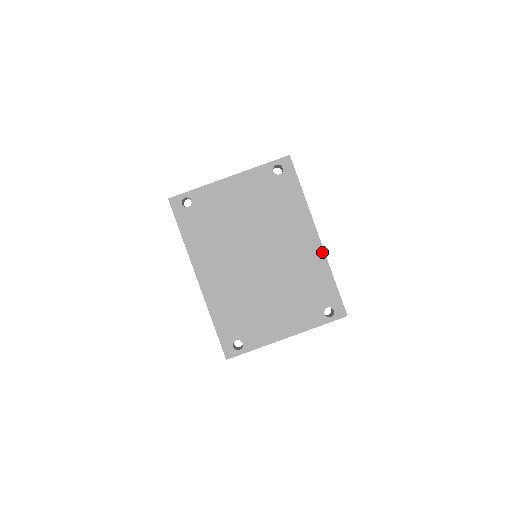
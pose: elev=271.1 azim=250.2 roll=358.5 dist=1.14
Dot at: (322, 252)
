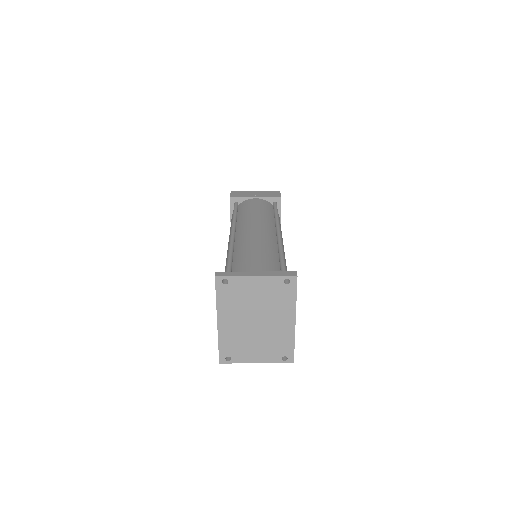
Dot at: (294, 330)
